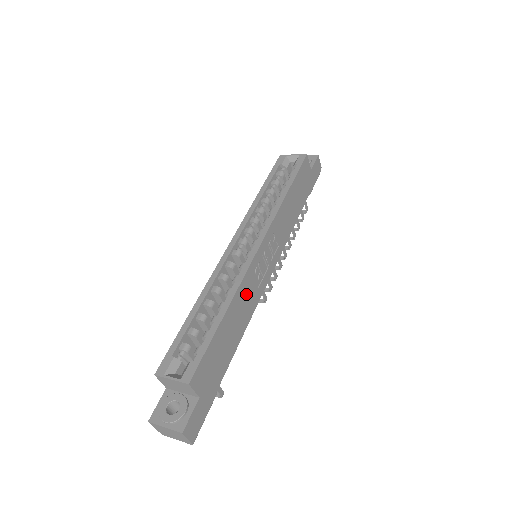
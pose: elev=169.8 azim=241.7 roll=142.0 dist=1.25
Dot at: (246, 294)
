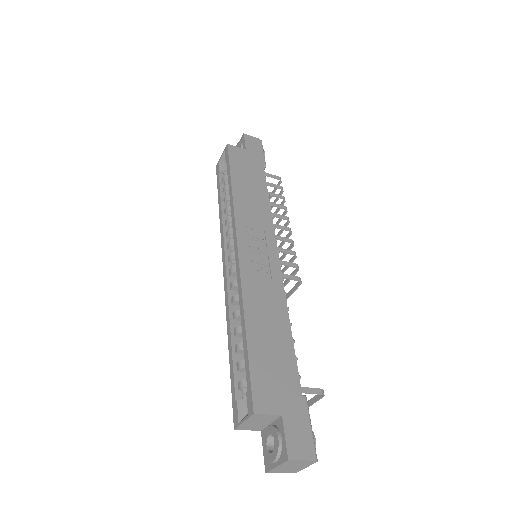
Dot at: (259, 294)
